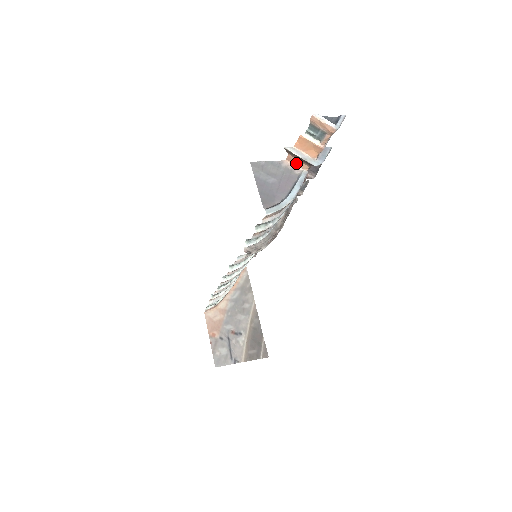
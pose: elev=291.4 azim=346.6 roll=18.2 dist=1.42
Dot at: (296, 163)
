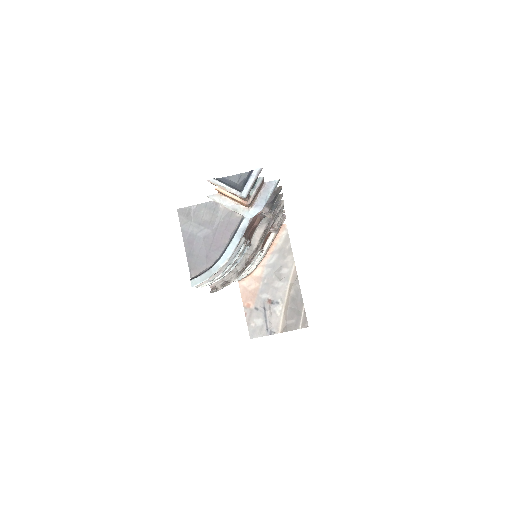
Dot at: occluded
